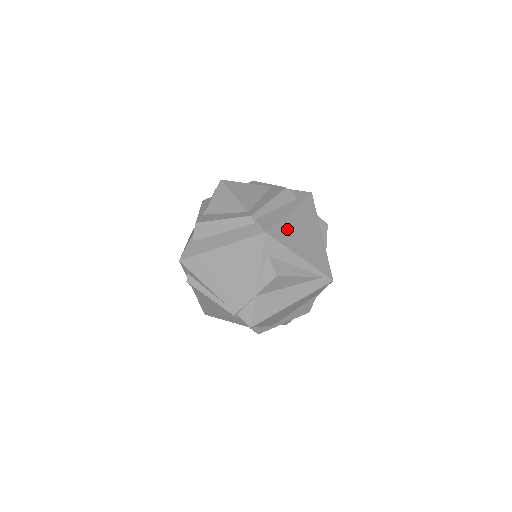
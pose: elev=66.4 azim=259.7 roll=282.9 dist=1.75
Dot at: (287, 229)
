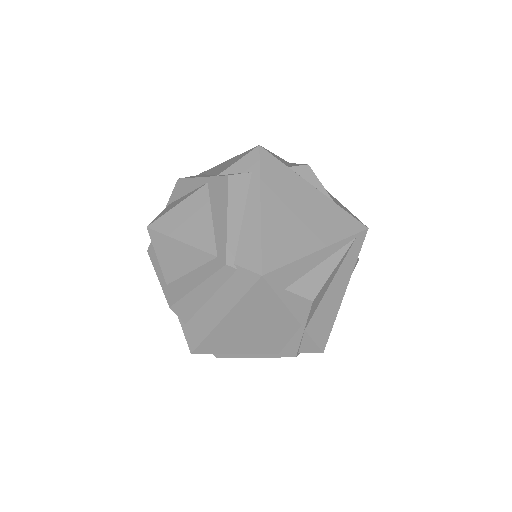
Dot at: (277, 236)
